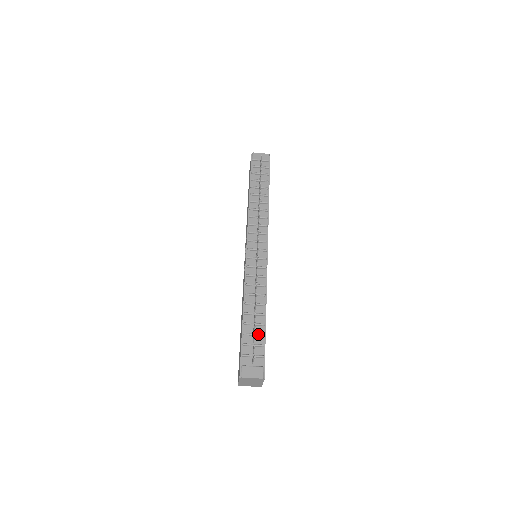
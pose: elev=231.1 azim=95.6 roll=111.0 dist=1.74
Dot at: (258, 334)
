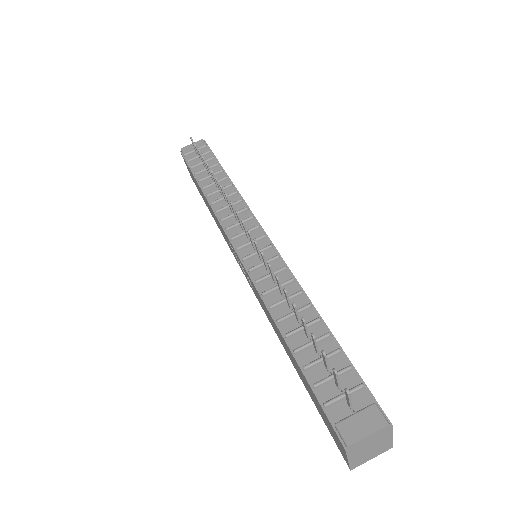
Dot at: (328, 354)
